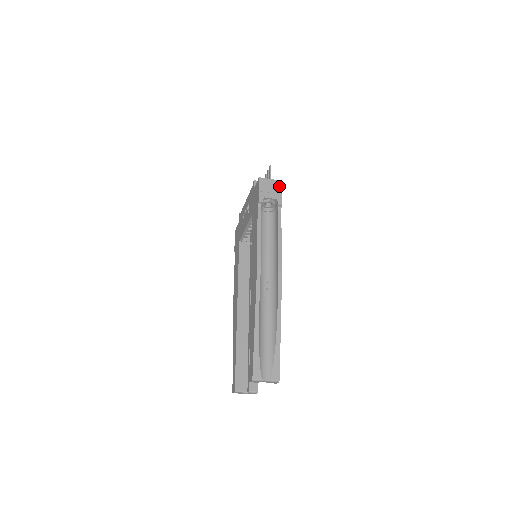
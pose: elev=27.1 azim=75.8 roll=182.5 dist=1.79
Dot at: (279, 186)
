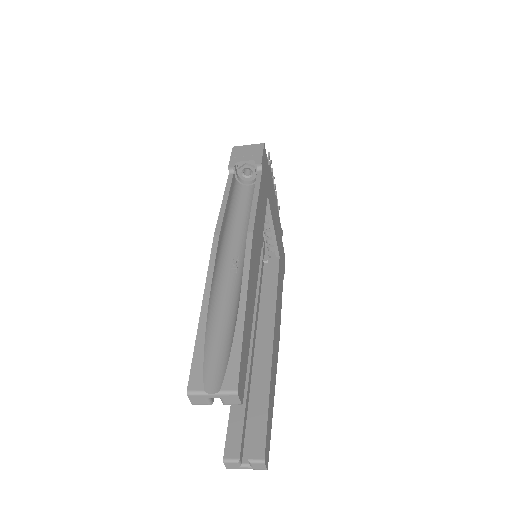
Dot at: (259, 148)
